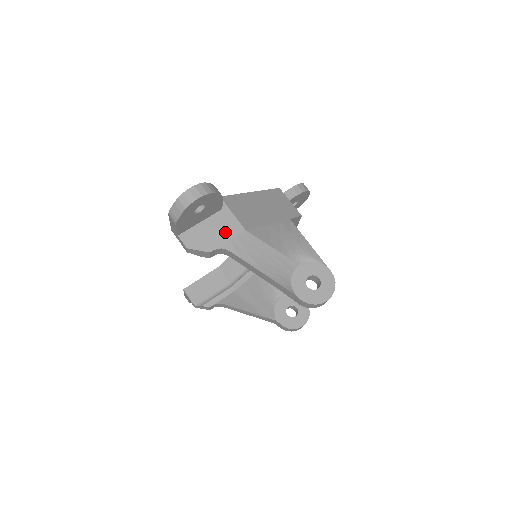
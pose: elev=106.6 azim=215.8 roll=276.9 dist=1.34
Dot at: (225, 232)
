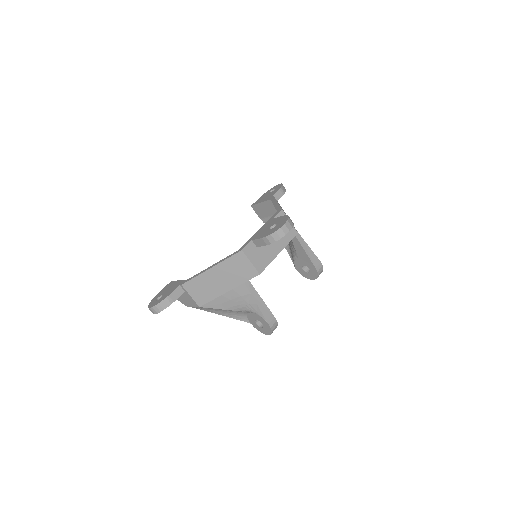
Dot at: (190, 302)
